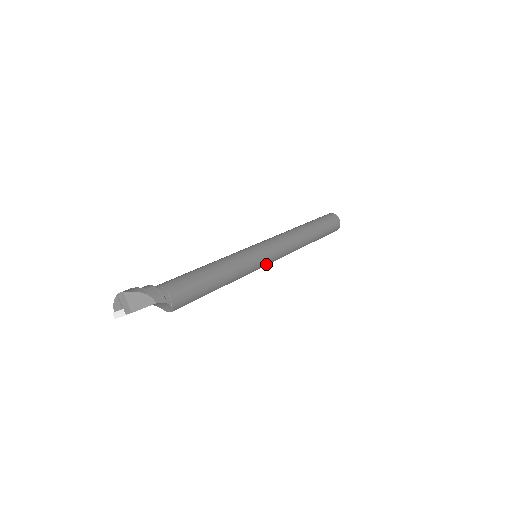
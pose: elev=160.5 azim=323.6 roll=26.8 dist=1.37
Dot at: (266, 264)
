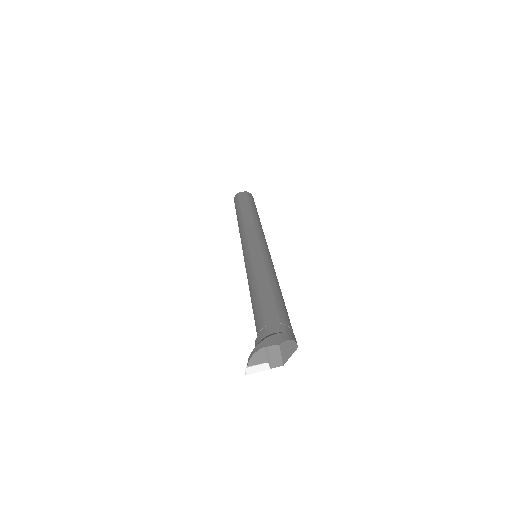
Dot at: occluded
